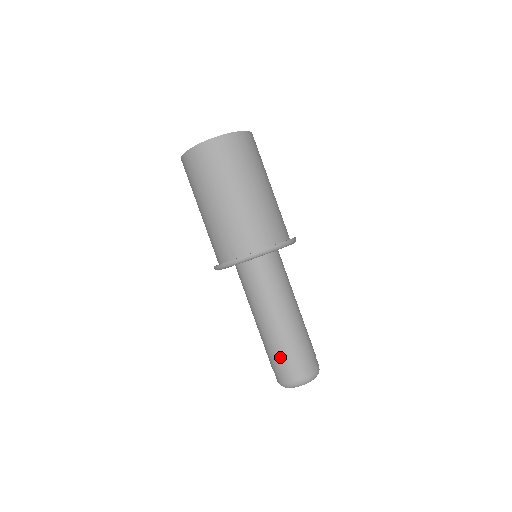
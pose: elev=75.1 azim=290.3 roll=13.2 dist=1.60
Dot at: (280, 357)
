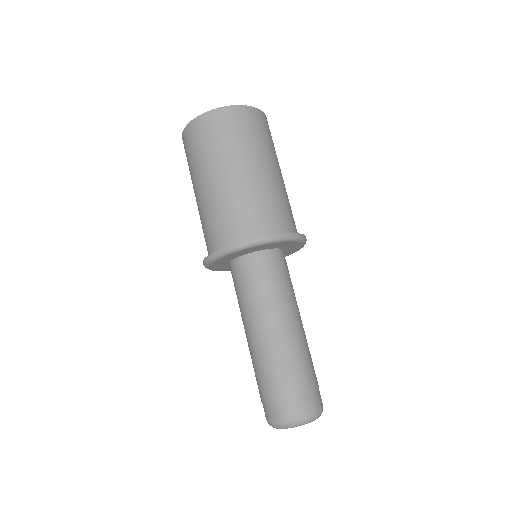
Dot at: (267, 384)
